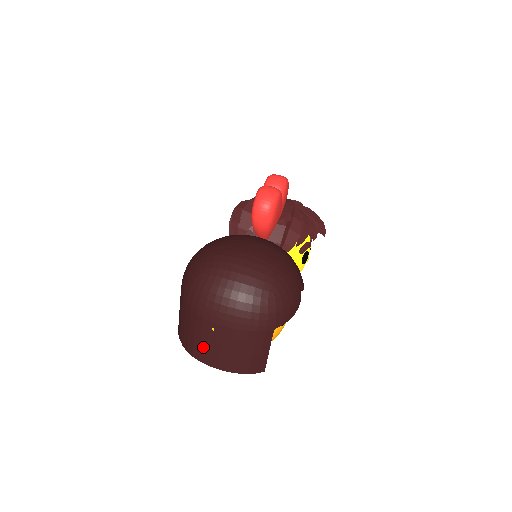
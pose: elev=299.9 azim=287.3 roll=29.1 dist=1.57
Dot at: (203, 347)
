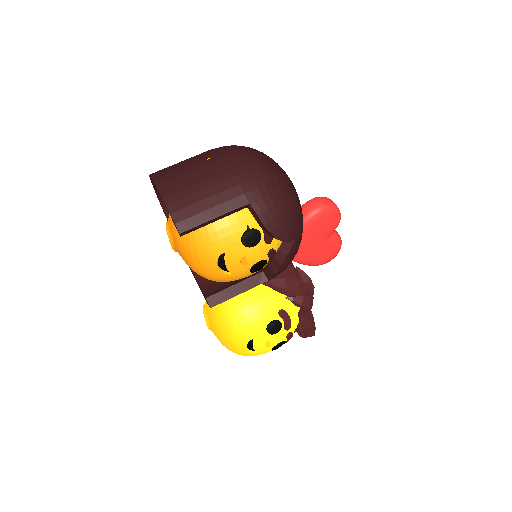
Dot at: (175, 168)
